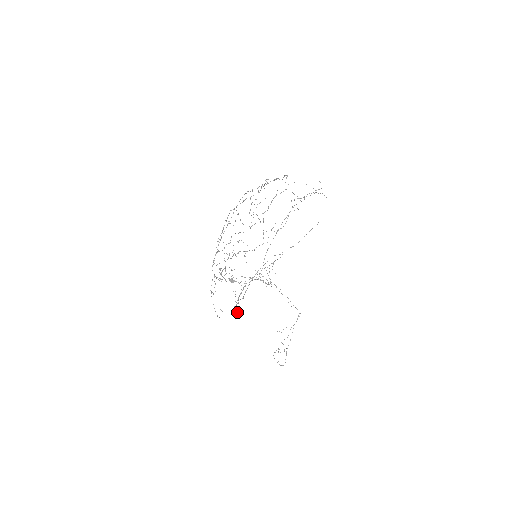
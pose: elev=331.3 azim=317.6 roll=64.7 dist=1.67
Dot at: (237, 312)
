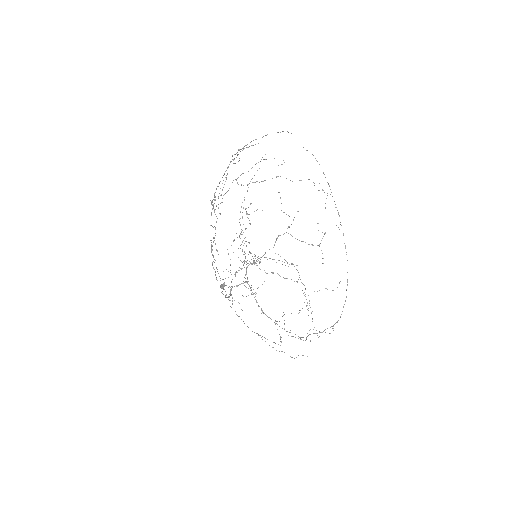
Dot at: (295, 334)
